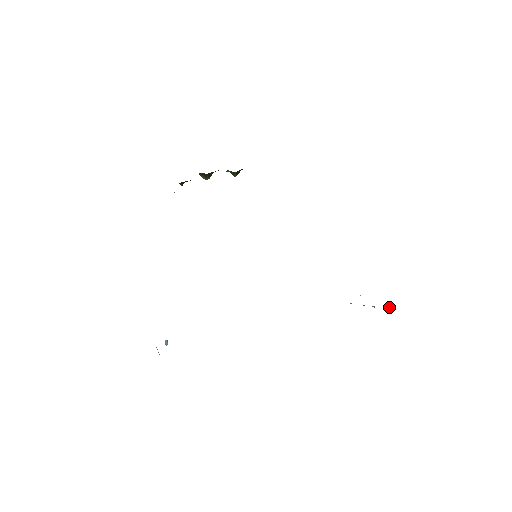
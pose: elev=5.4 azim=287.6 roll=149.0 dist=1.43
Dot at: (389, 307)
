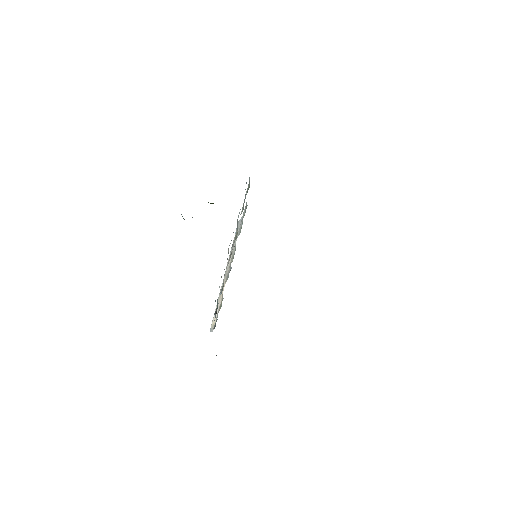
Dot at: occluded
